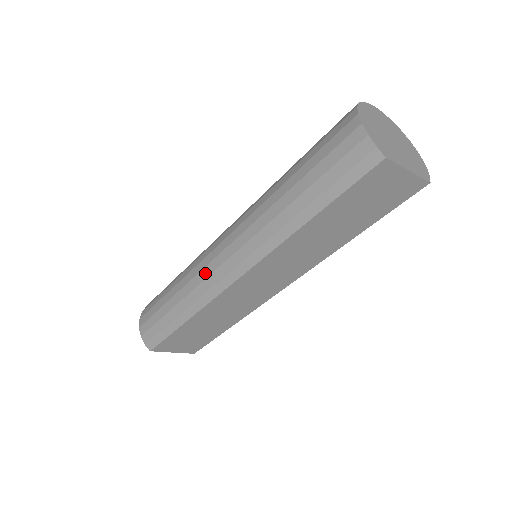
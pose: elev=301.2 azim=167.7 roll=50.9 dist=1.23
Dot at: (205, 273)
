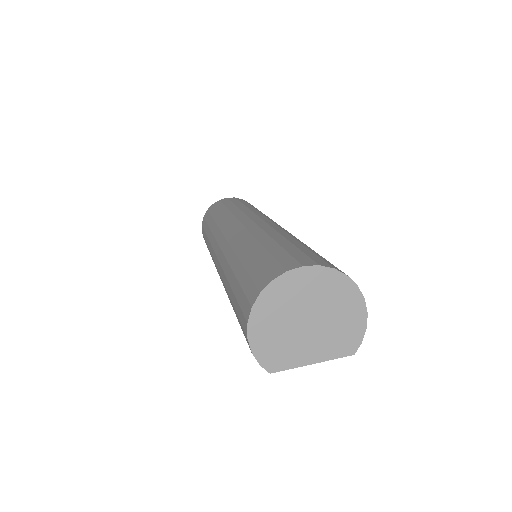
Dot at: (214, 263)
